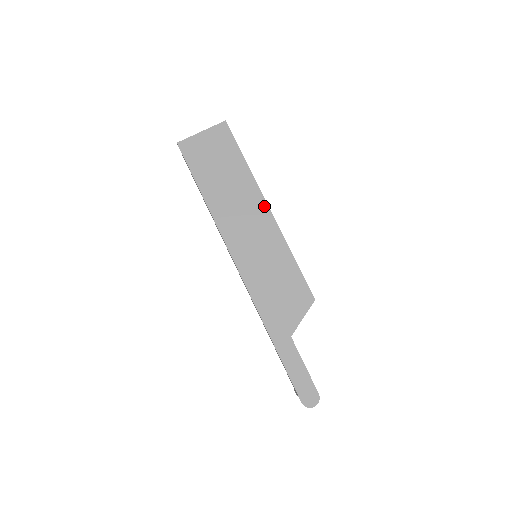
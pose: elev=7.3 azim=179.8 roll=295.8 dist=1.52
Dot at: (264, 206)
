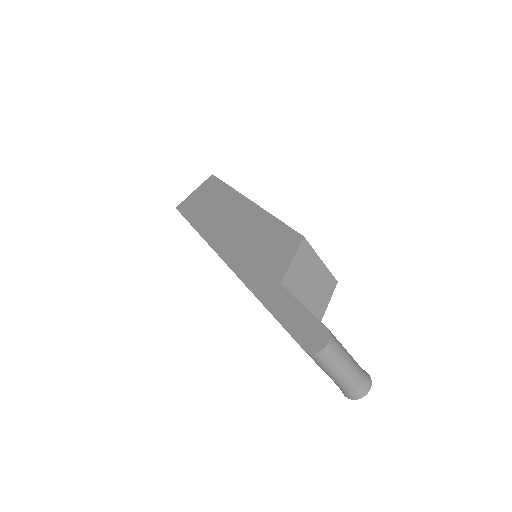
Dot at: (244, 201)
